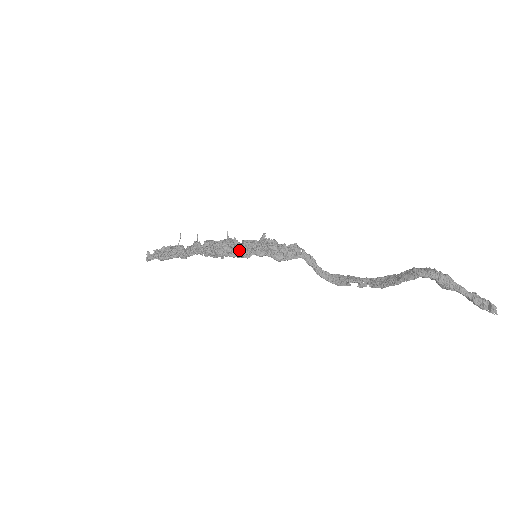
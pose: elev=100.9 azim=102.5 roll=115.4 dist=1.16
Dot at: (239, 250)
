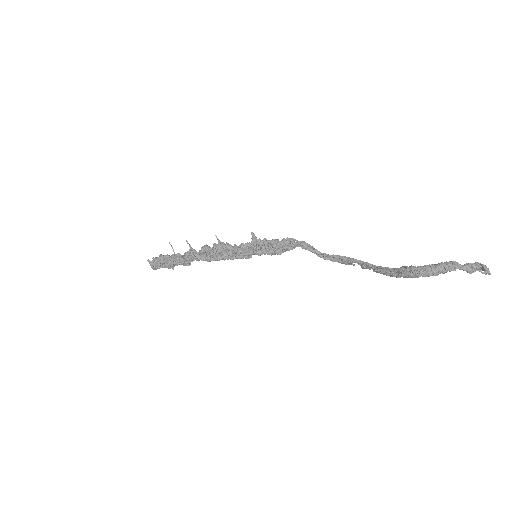
Dot at: (237, 254)
